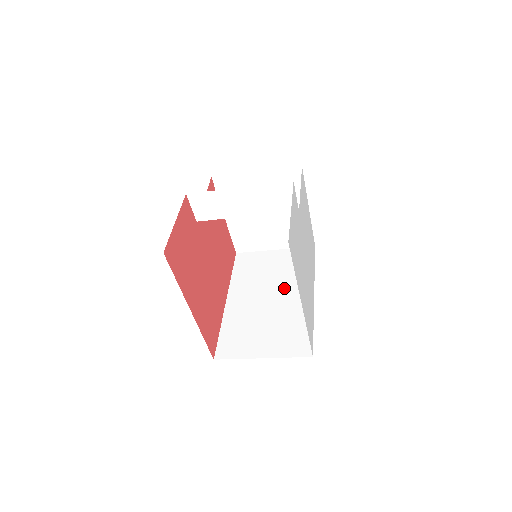
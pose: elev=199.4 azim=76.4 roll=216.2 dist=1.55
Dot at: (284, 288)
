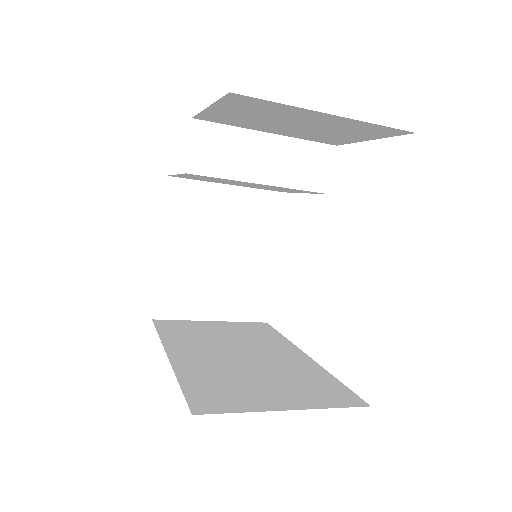
Dot at: (257, 348)
